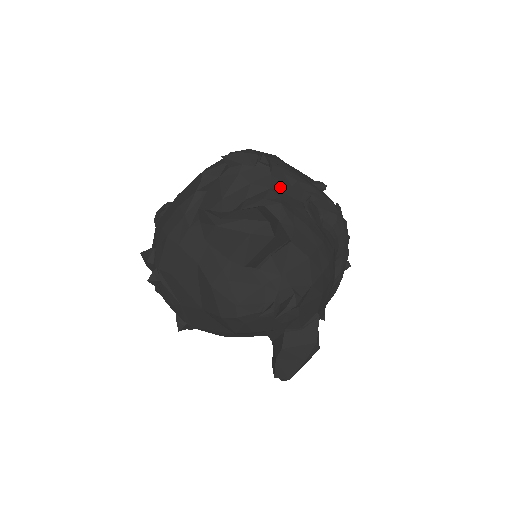
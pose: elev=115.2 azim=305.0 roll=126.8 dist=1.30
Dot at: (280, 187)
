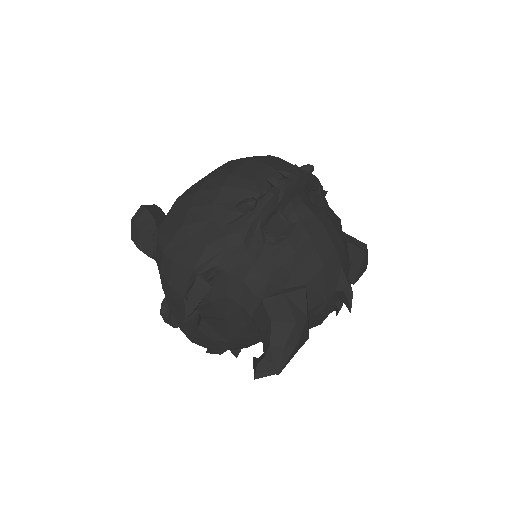
Dot at: (245, 268)
